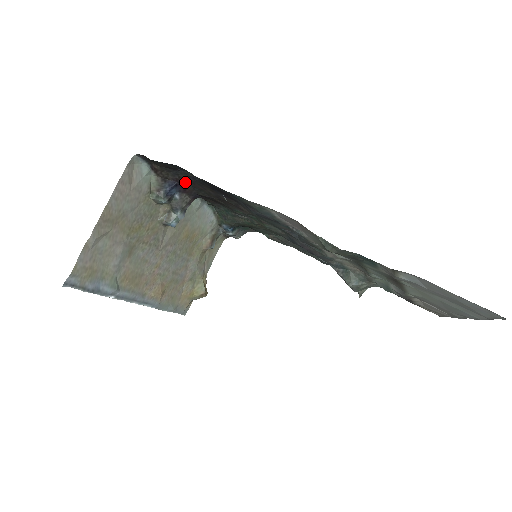
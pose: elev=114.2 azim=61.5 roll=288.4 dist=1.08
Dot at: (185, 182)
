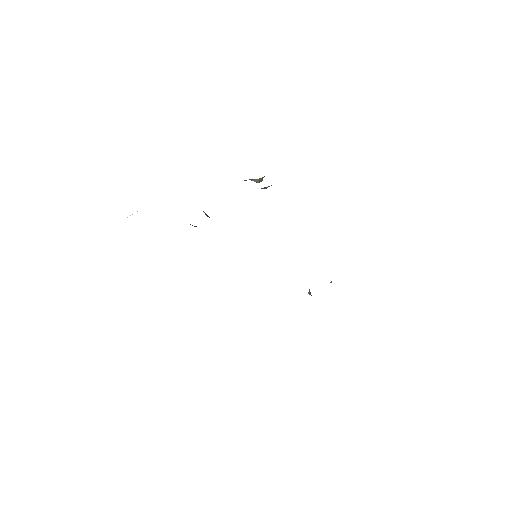
Dot at: occluded
